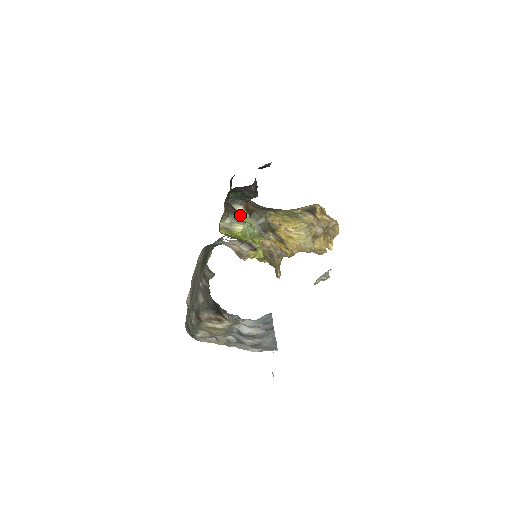
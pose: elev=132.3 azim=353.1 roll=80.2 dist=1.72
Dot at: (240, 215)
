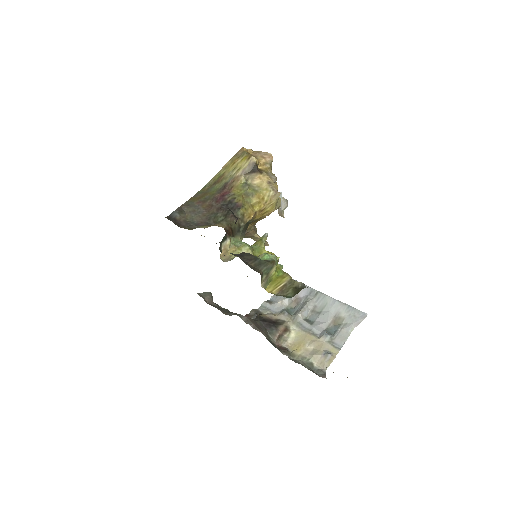
Dot at: (251, 254)
